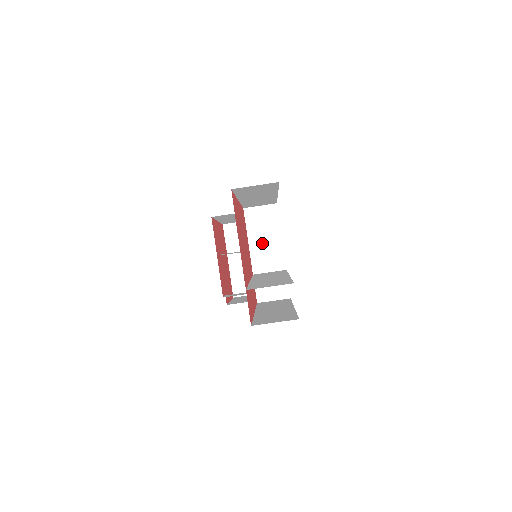
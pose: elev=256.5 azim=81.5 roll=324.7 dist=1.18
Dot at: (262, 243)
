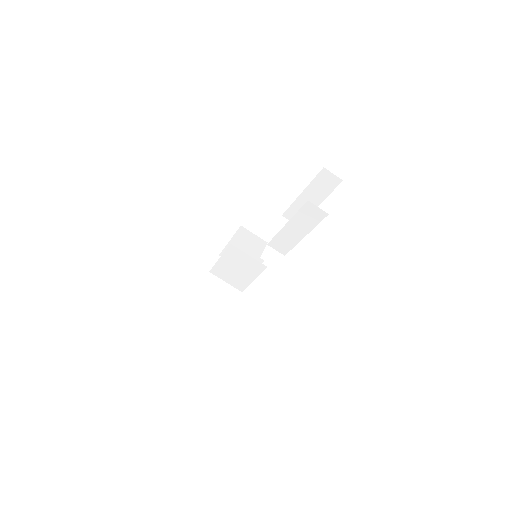
Dot at: occluded
